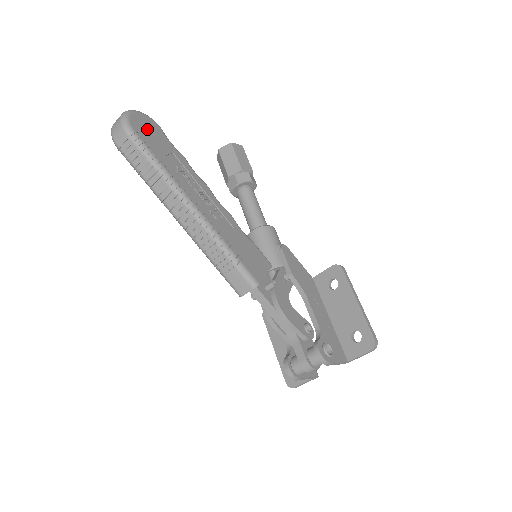
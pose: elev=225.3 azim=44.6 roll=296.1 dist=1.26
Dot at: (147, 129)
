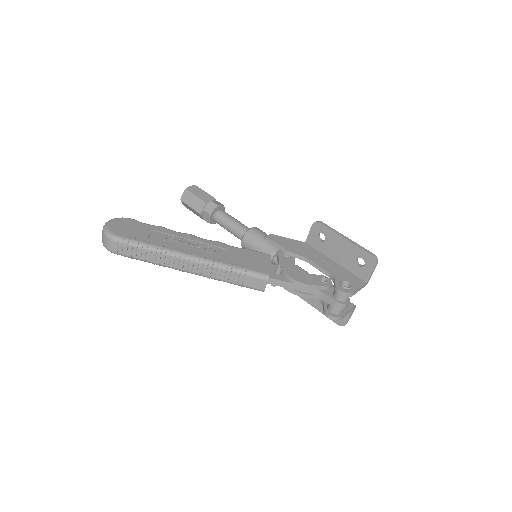
Dot at: (125, 228)
